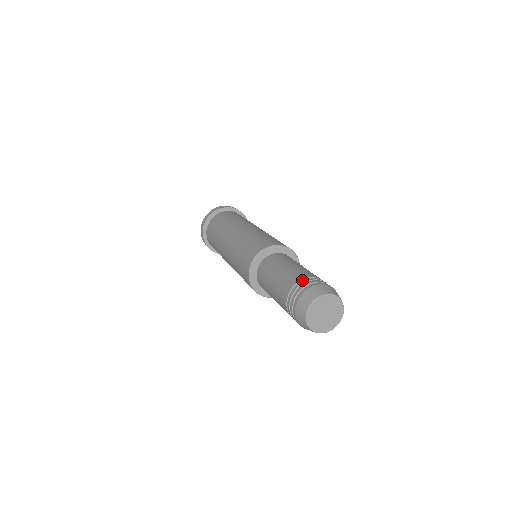
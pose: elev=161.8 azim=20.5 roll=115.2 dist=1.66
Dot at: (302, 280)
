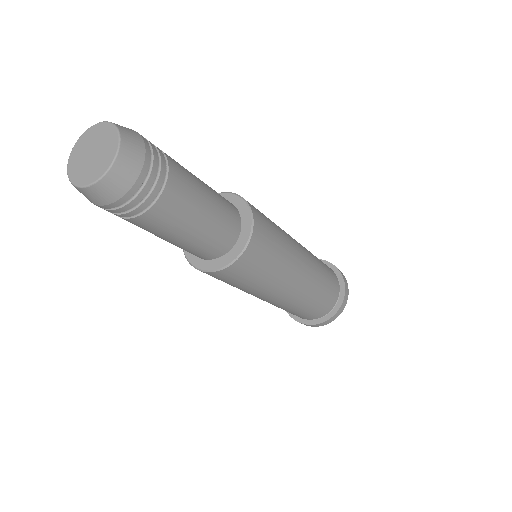
Dot at: occluded
